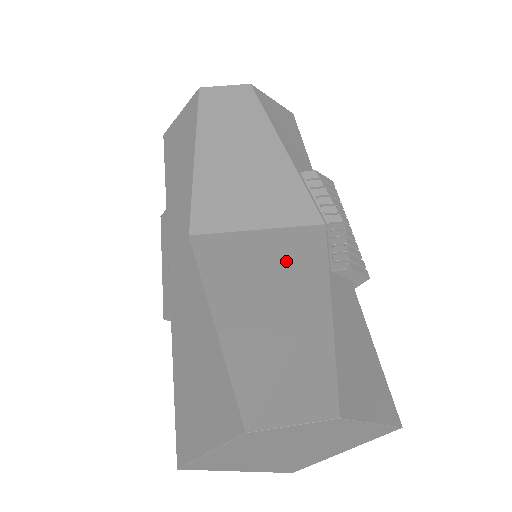
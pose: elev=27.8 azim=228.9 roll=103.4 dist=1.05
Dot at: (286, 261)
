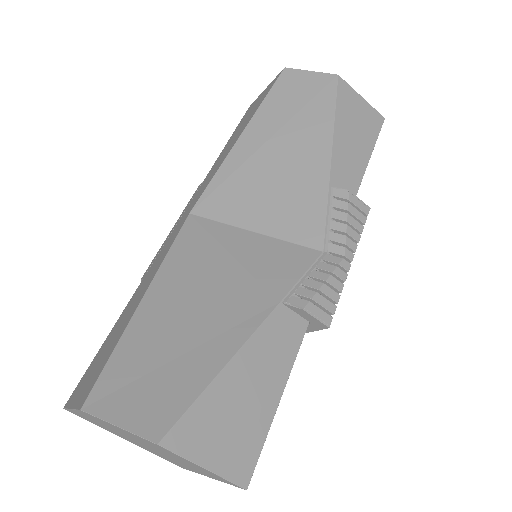
Dot at: (249, 273)
